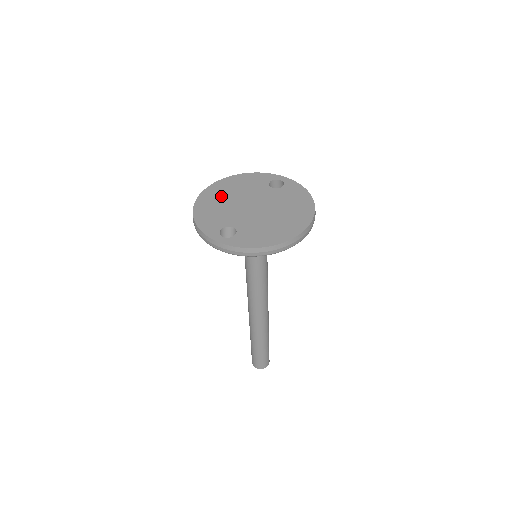
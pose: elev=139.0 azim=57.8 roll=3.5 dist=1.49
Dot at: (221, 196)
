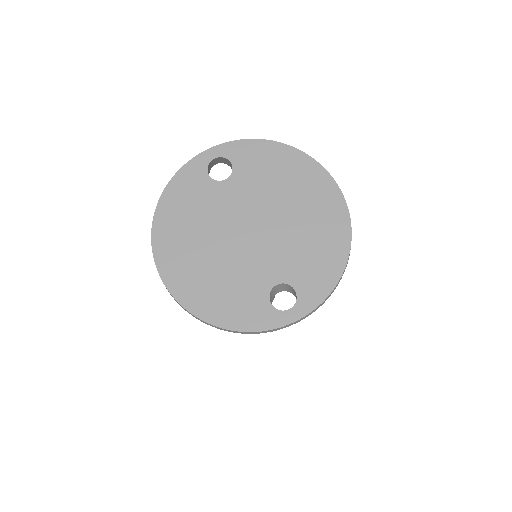
Dot at: (194, 261)
